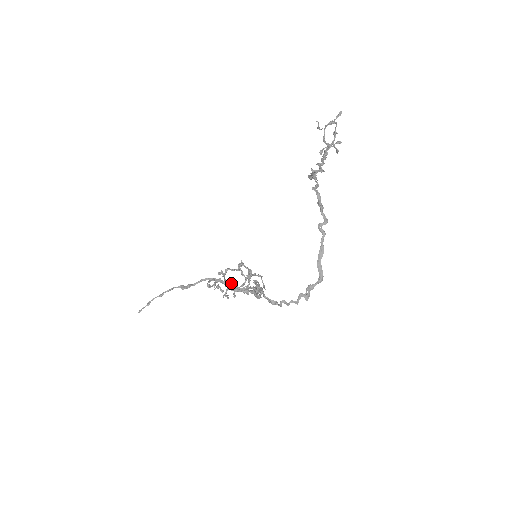
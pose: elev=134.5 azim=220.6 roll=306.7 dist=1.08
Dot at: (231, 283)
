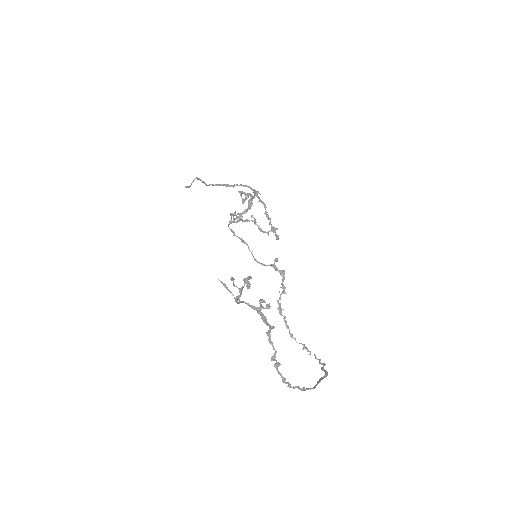
Dot at: (237, 185)
